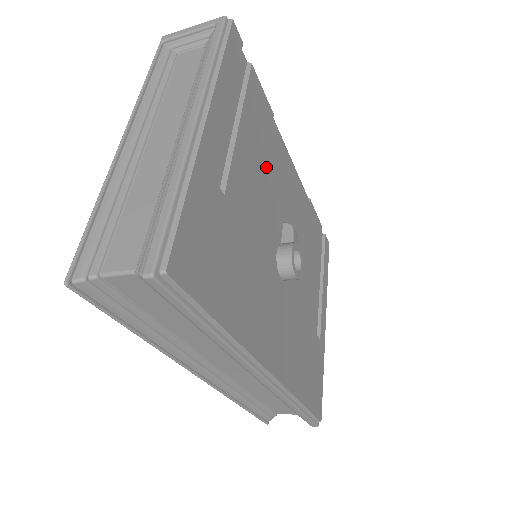
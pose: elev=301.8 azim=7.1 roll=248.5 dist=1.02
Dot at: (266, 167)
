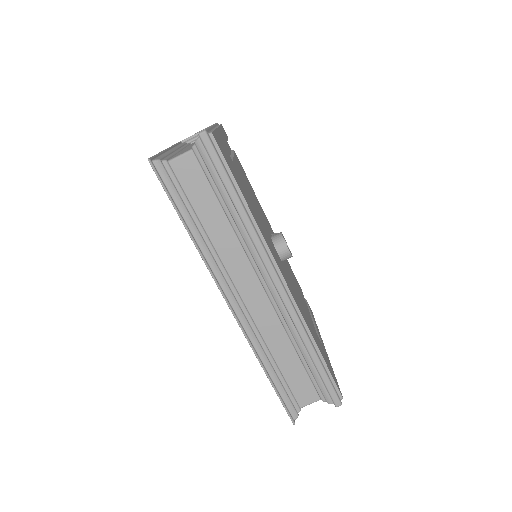
Dot at: (253, 195)
